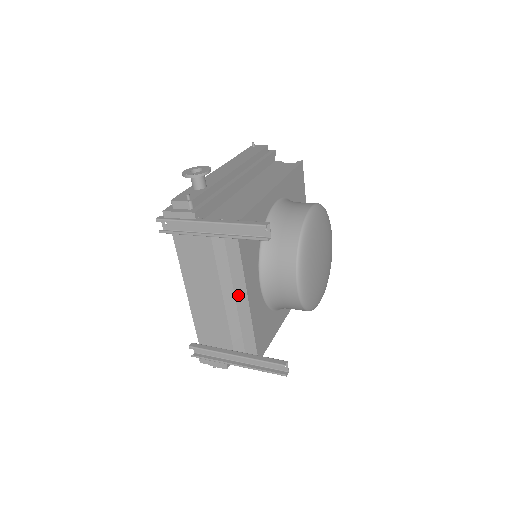
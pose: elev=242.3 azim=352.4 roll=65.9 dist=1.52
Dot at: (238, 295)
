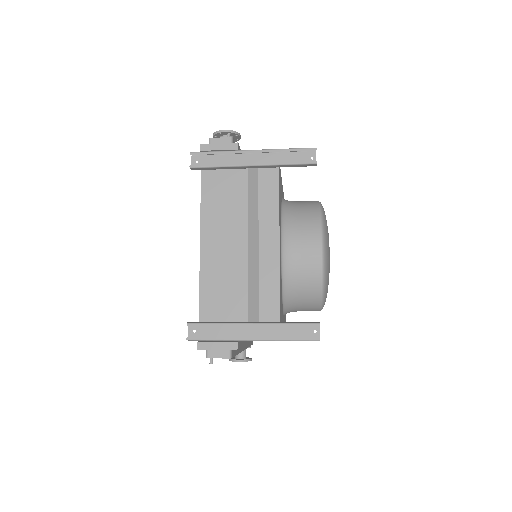
Dot at: (263, 248)
